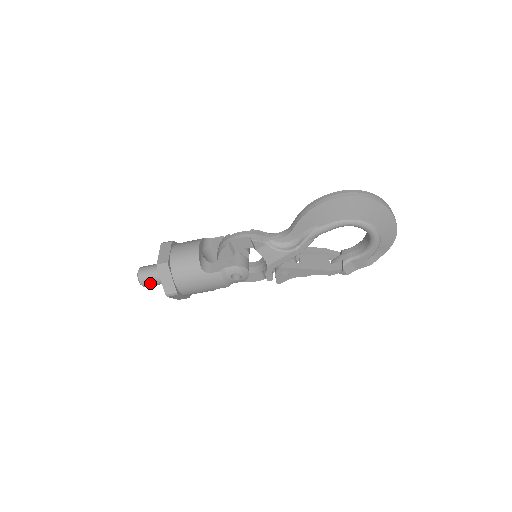
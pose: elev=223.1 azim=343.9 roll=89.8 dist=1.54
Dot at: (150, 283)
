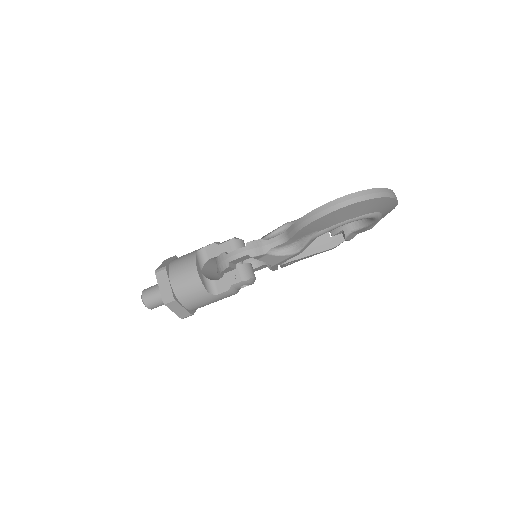
Dot at: occluded
